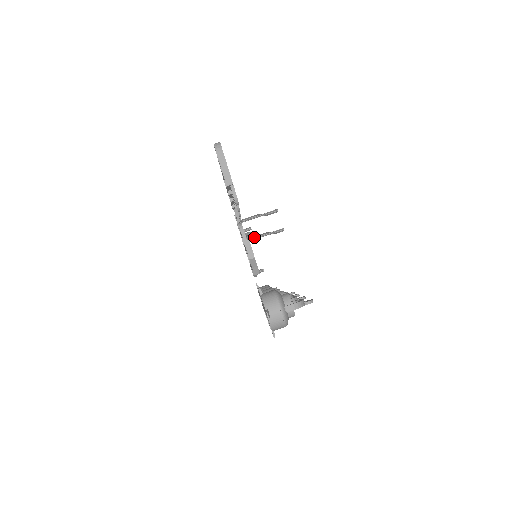
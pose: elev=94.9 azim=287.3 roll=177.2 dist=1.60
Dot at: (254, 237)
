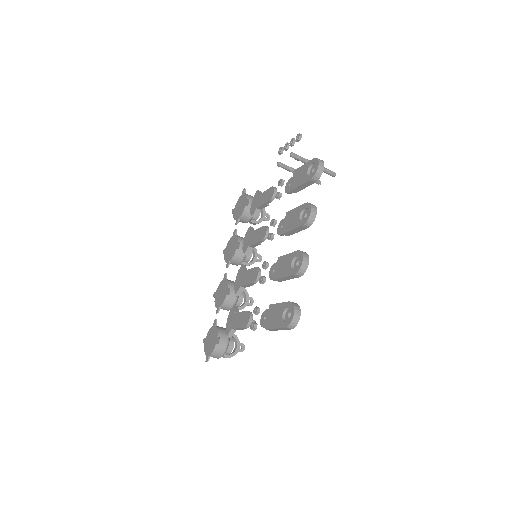
Dot at: (290, 170)
